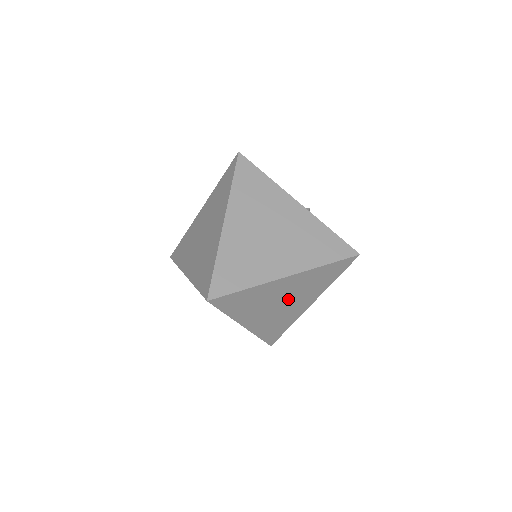
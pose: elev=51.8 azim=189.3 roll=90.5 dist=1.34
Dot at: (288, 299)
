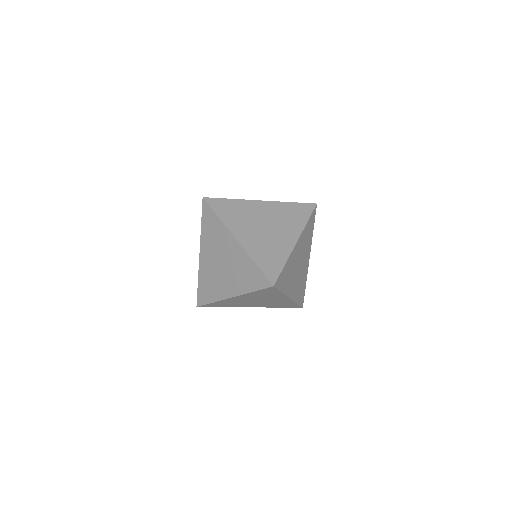
Dot at: (301, 260)
